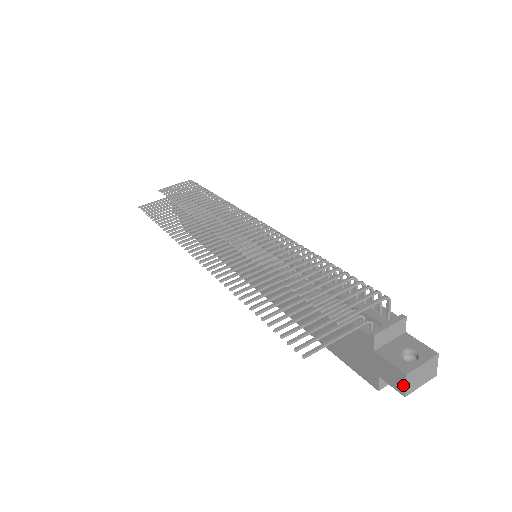
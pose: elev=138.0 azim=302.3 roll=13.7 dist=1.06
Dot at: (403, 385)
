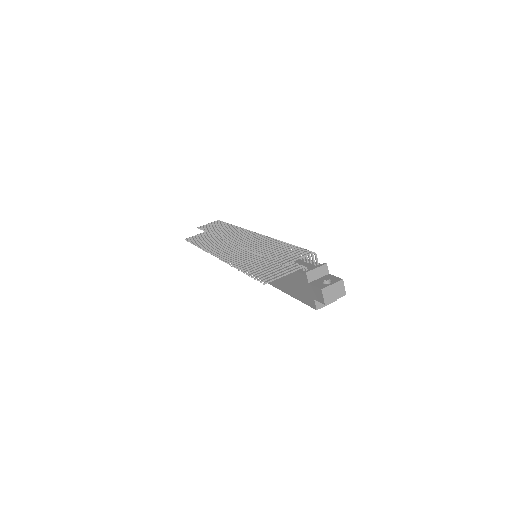
Dot at: (322, 297)
